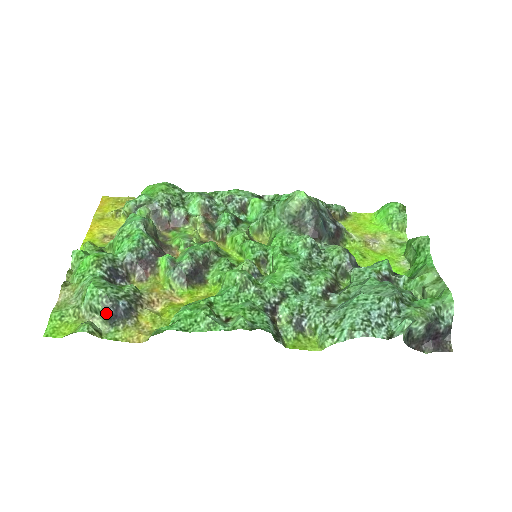
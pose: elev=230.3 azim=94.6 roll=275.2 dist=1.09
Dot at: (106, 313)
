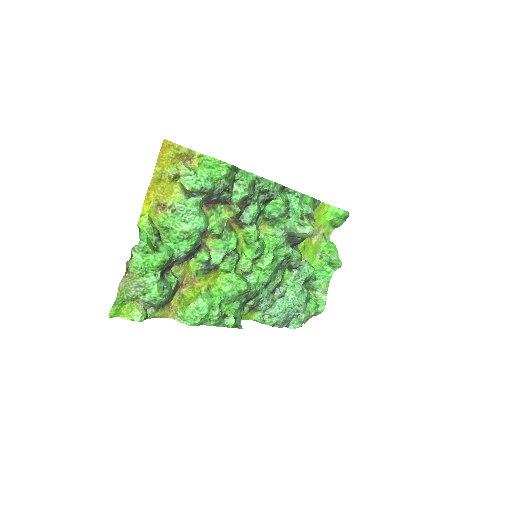
Dot at: occluded
